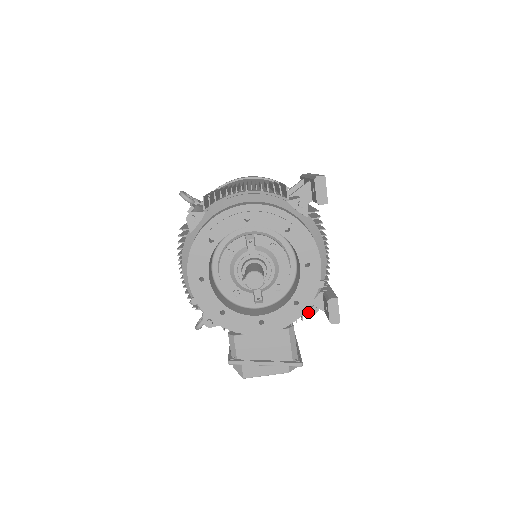
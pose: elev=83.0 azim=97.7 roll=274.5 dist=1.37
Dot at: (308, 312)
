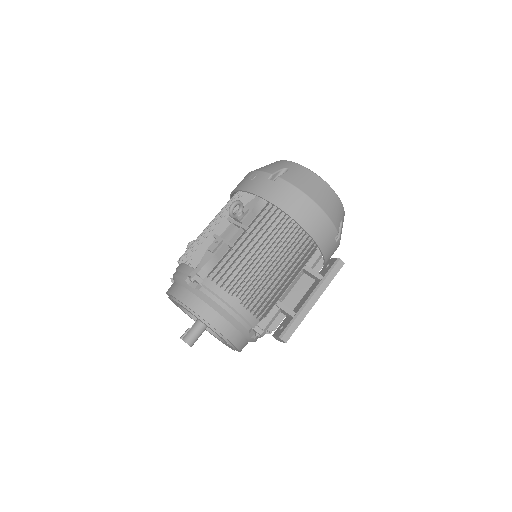
Dot at: occluded
